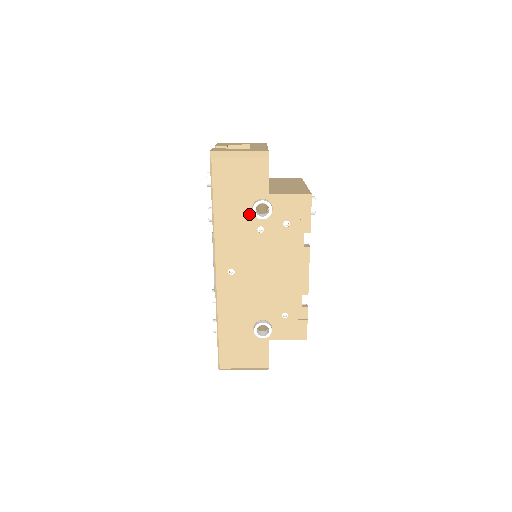
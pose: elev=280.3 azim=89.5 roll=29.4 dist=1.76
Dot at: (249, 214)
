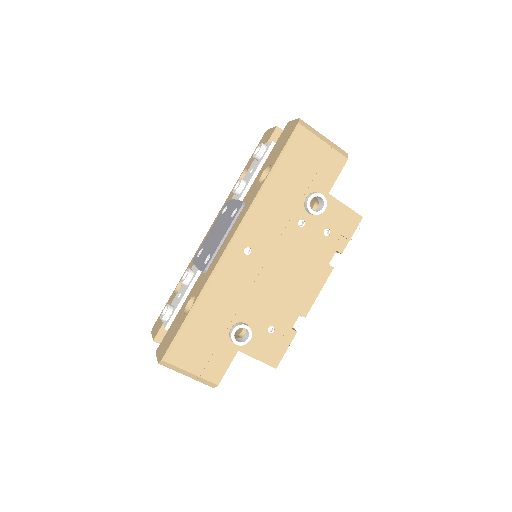
Dot at: (300, 201)
